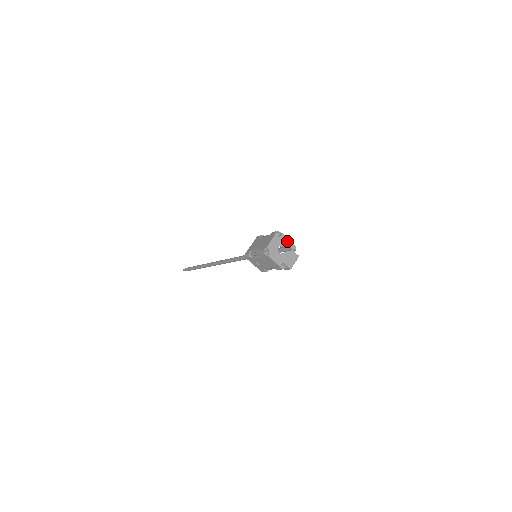
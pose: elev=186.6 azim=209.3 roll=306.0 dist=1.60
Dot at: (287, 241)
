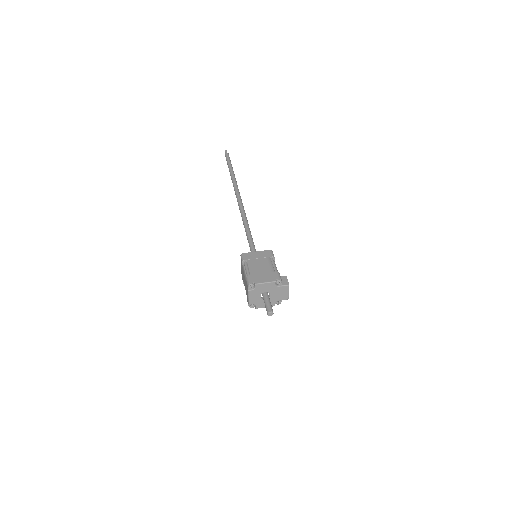
Dot at: (265, 285)
